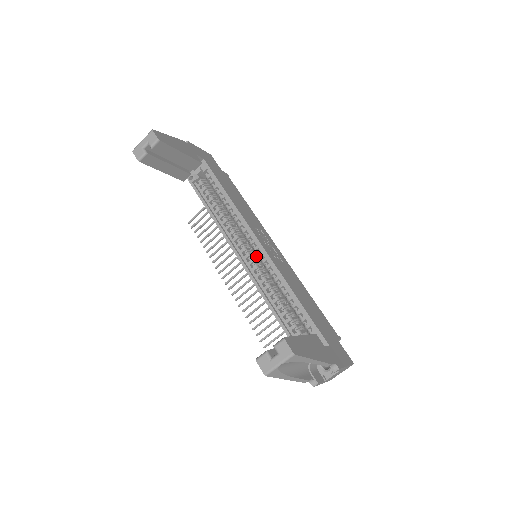
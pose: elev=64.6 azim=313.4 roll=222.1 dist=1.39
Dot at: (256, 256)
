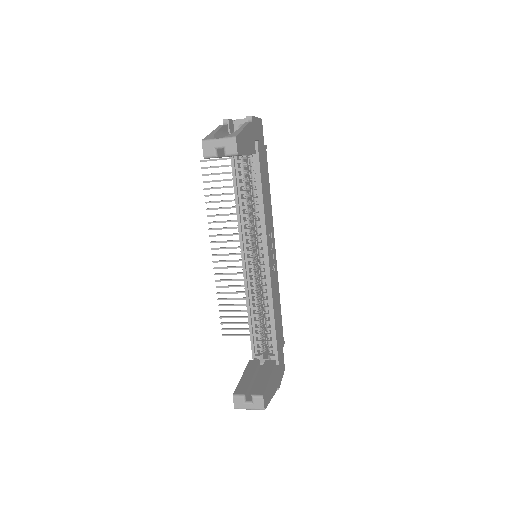
Dot at: (257, 260)
